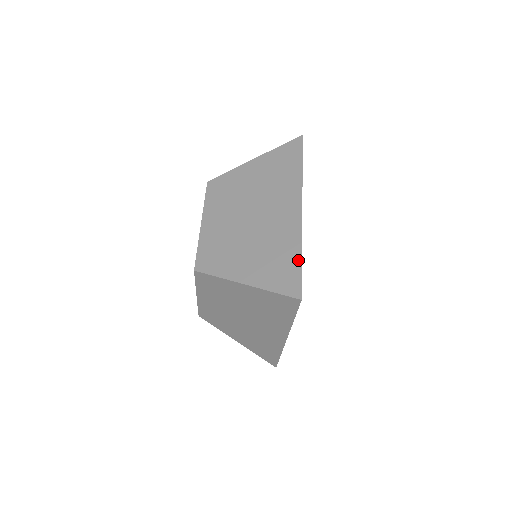
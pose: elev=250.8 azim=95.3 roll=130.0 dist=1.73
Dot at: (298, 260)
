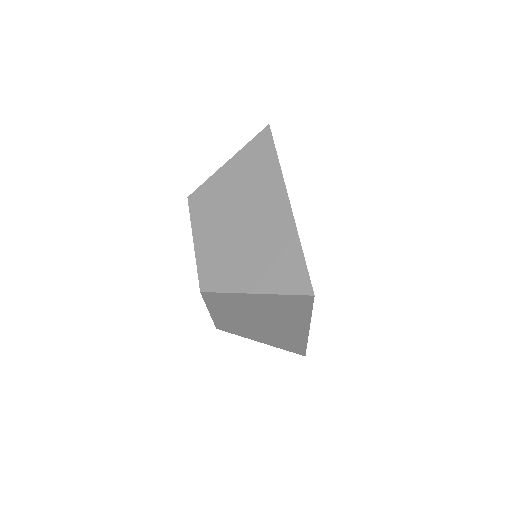
Dot at: (300, 256)
